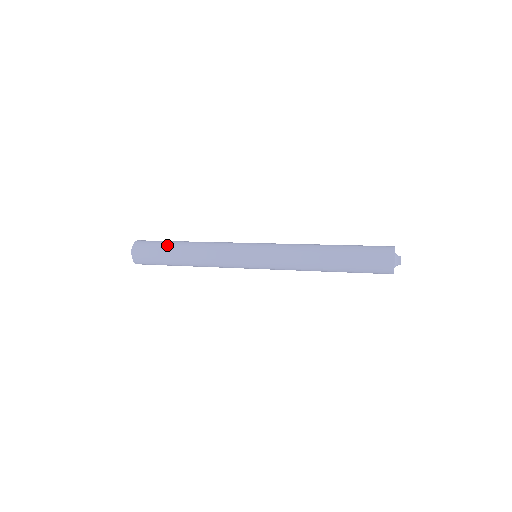
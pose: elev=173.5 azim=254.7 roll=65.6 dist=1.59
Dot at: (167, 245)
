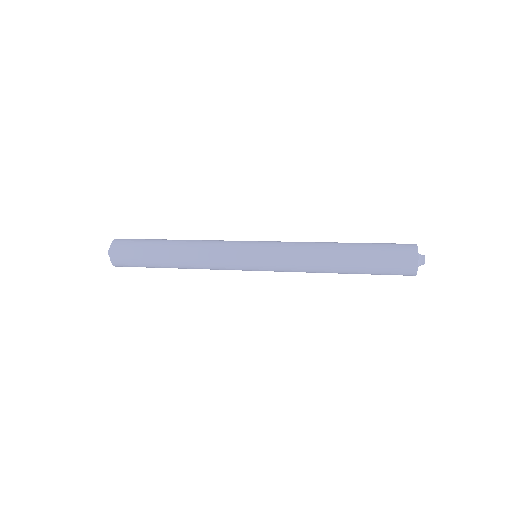
Dot at: (155, 239)
